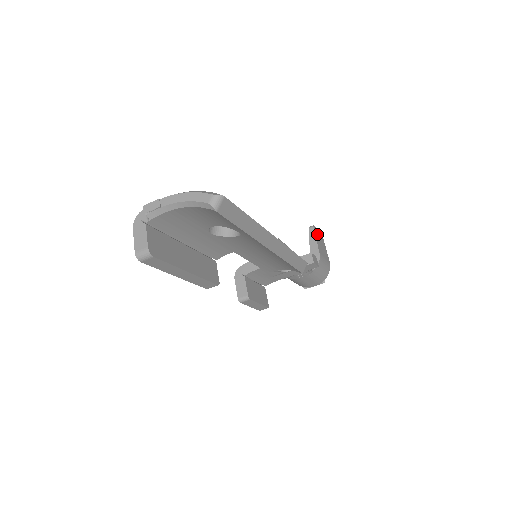
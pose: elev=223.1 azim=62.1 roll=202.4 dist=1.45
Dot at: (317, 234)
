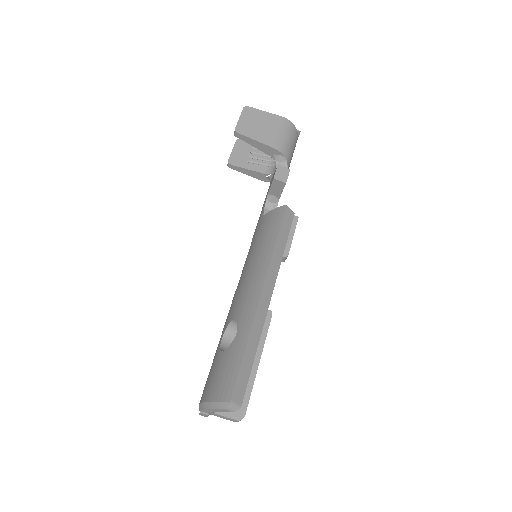
Dot at: (246, 128)
